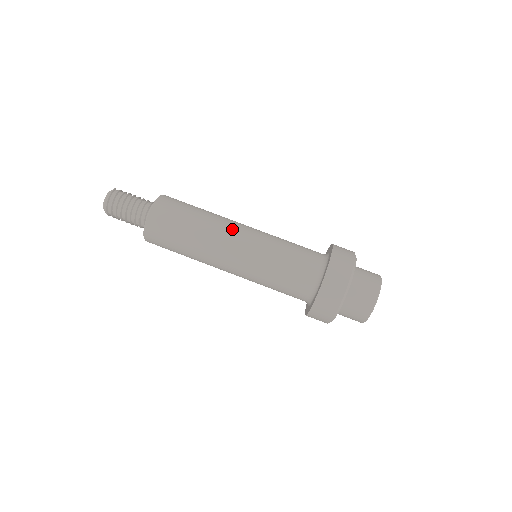
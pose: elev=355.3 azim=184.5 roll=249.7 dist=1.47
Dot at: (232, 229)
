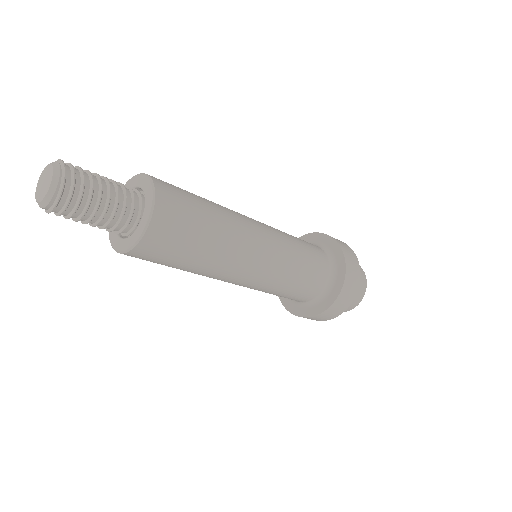
Dot at: (250, 222)
